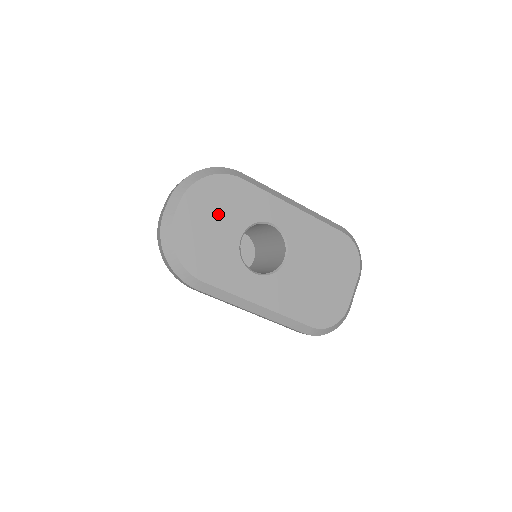
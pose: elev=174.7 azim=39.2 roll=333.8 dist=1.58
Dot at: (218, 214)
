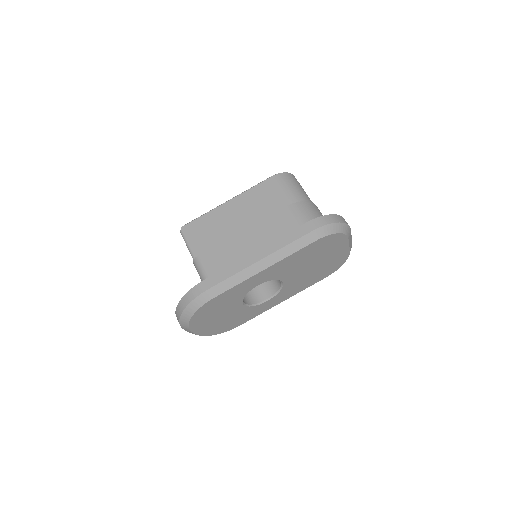
Dot at: (218, 314)
